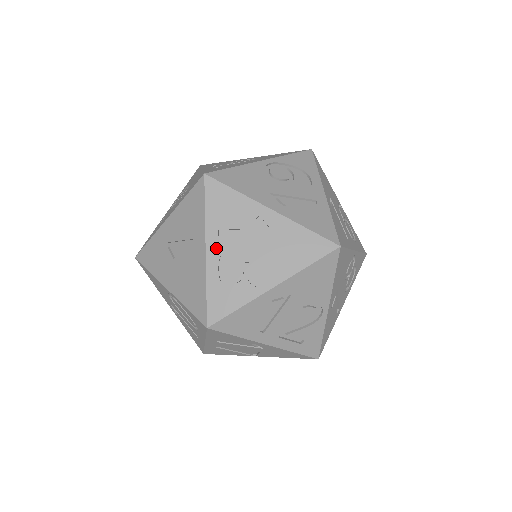
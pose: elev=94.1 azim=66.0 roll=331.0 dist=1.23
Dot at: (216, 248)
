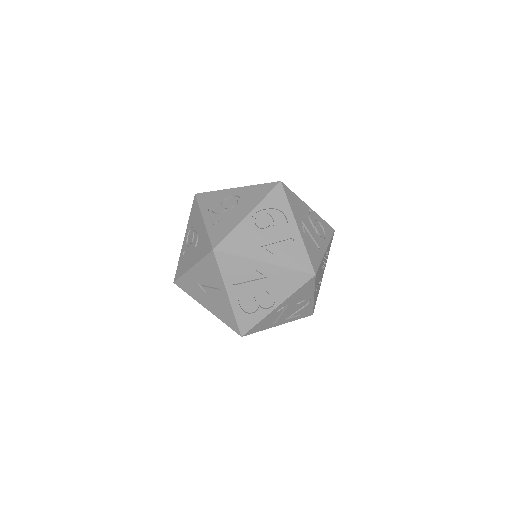
Dot at: (234, 293)
